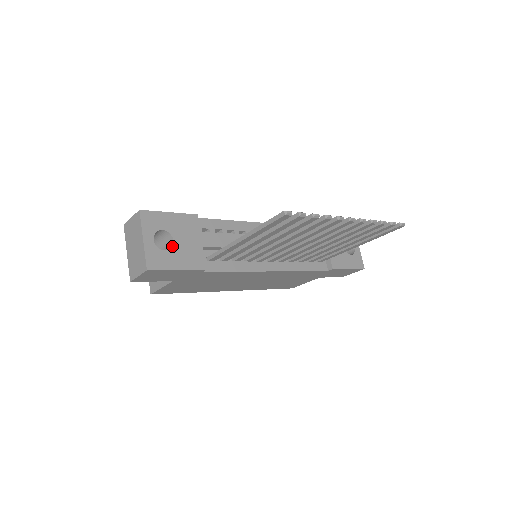
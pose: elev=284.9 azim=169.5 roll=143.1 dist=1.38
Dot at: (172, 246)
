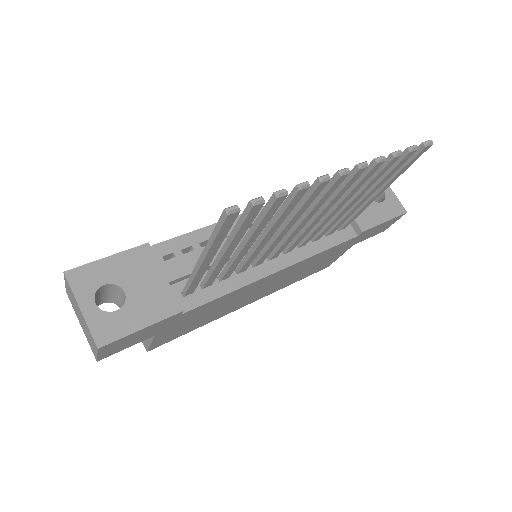
Dot at: occluded
